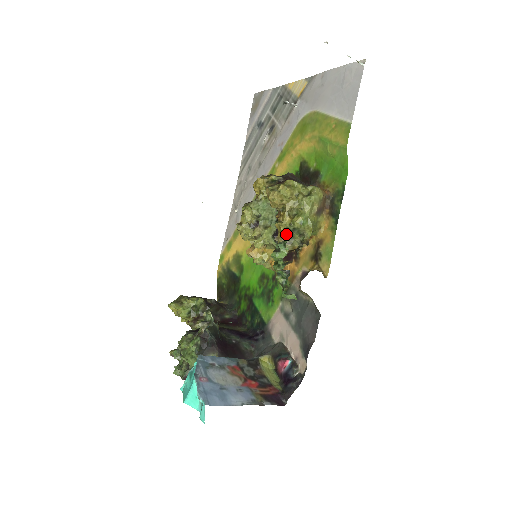
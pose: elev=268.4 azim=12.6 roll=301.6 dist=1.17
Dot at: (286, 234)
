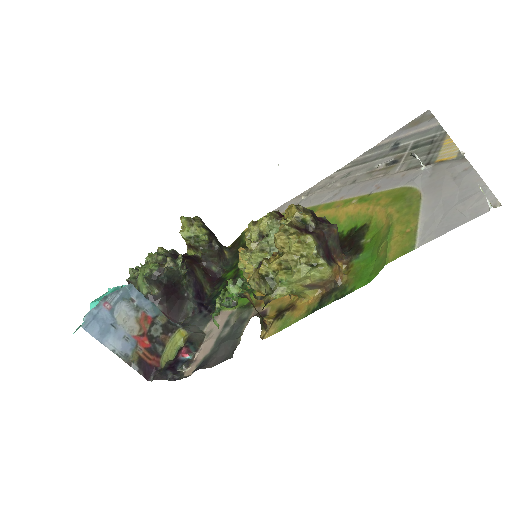
Dot at: (261, 276)
